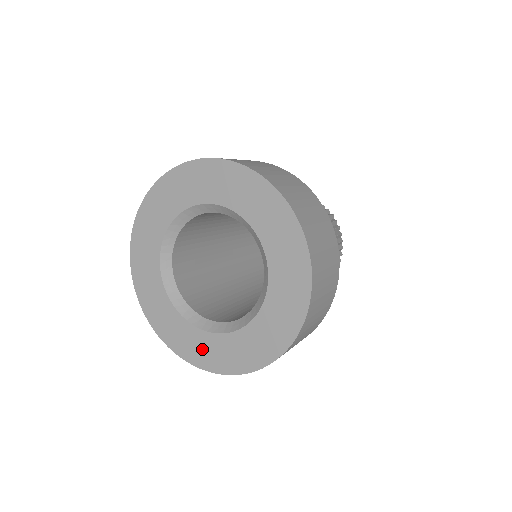
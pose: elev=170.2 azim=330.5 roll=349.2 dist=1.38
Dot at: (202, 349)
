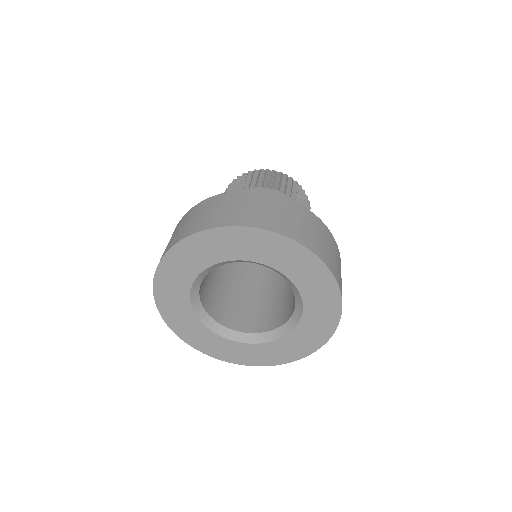
Dot at: (275, 353)
